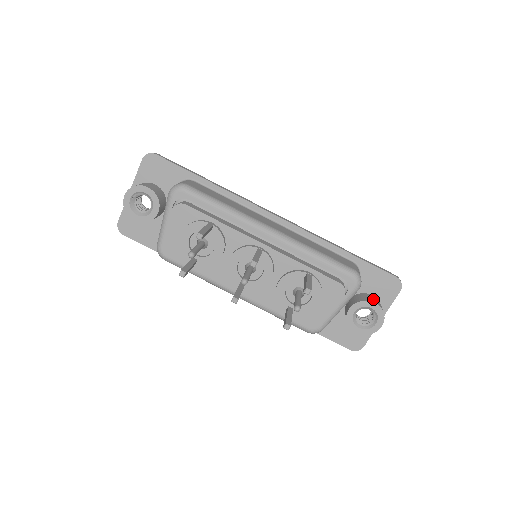
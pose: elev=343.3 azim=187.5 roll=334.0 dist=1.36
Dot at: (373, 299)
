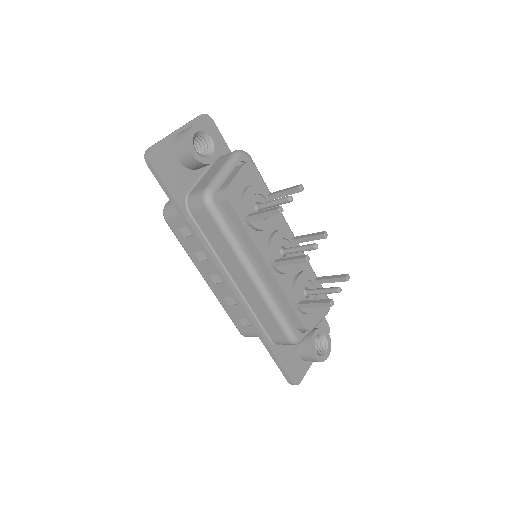
Dot at: occluded
